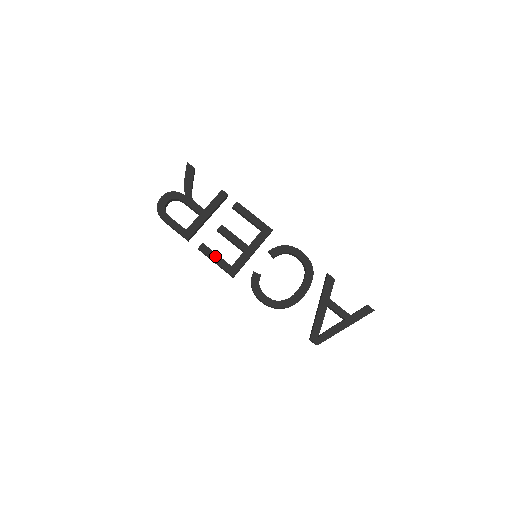
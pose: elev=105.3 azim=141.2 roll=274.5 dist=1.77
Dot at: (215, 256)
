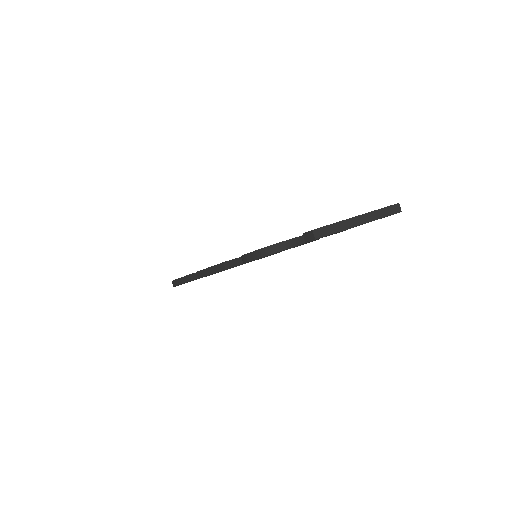
Dot at: occluded
